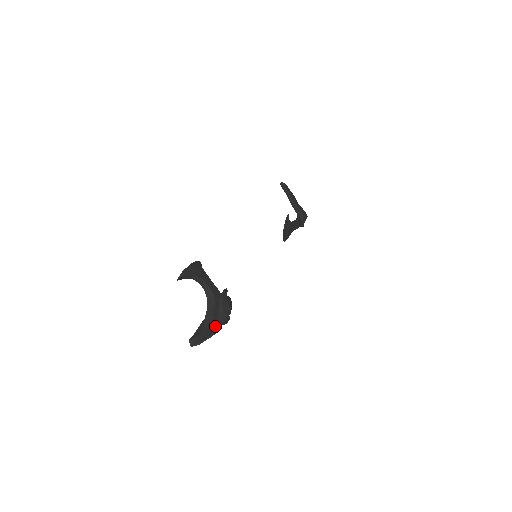
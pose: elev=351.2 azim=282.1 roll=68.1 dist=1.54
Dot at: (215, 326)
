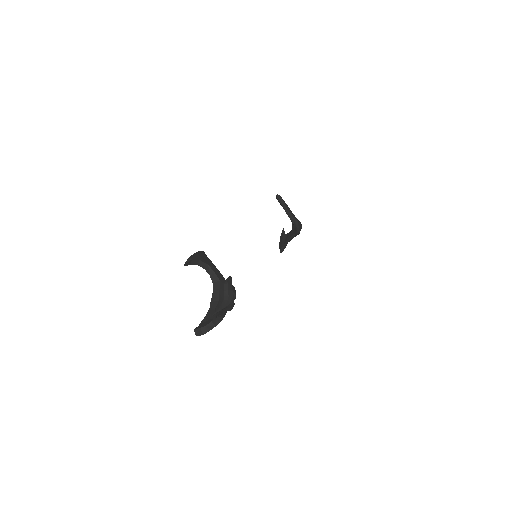
Dot at: (221, 308)
